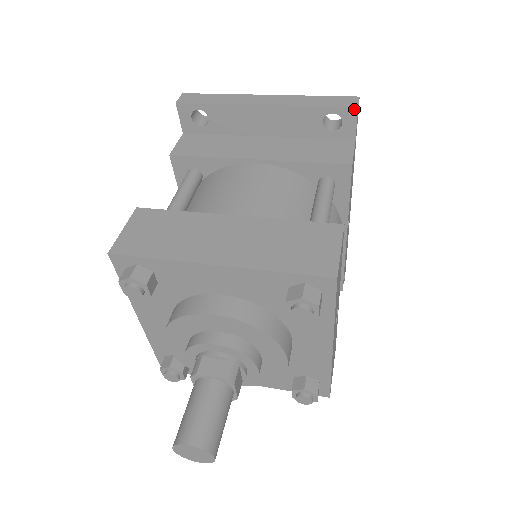
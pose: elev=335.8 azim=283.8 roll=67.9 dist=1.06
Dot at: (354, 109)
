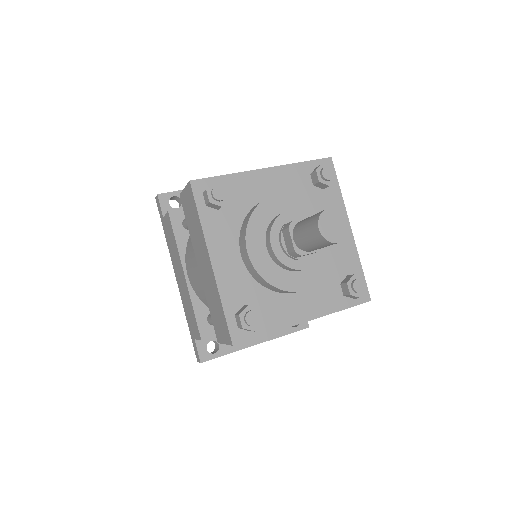
Dot at: occluded
